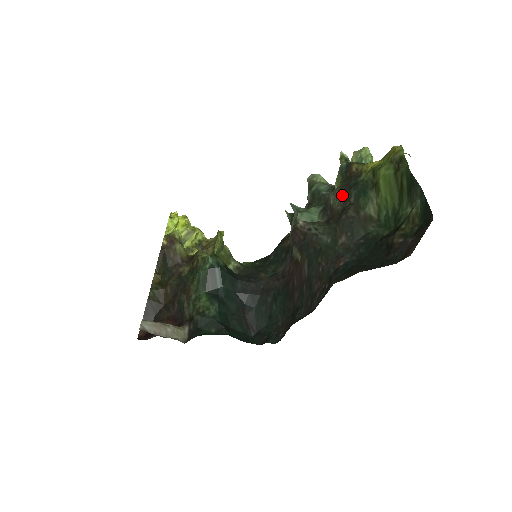
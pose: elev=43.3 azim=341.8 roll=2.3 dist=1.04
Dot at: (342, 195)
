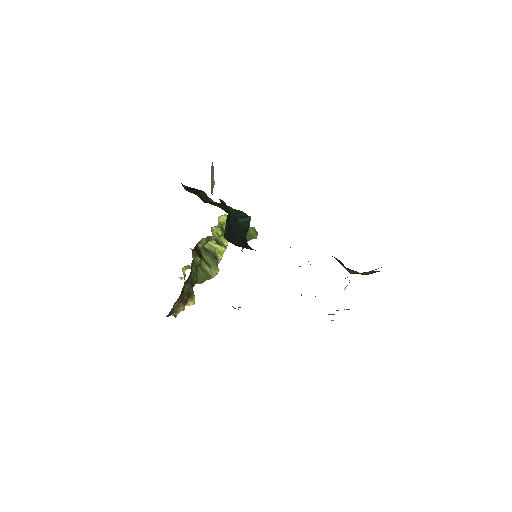
Dot at: occluded
